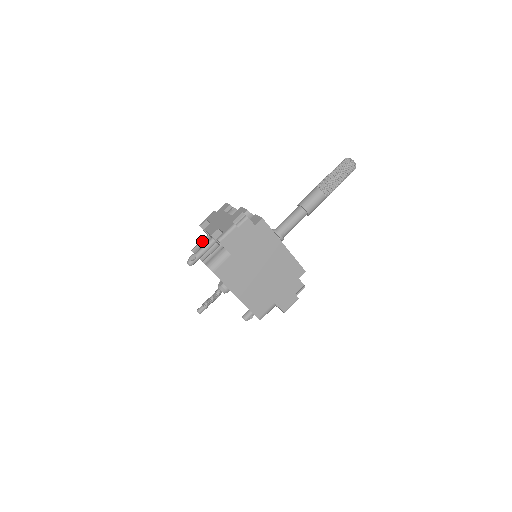
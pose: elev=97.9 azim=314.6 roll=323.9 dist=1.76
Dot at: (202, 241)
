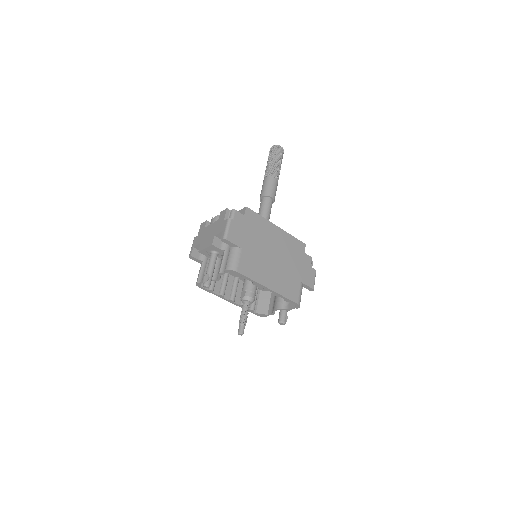
Dot at: (201, 269)
